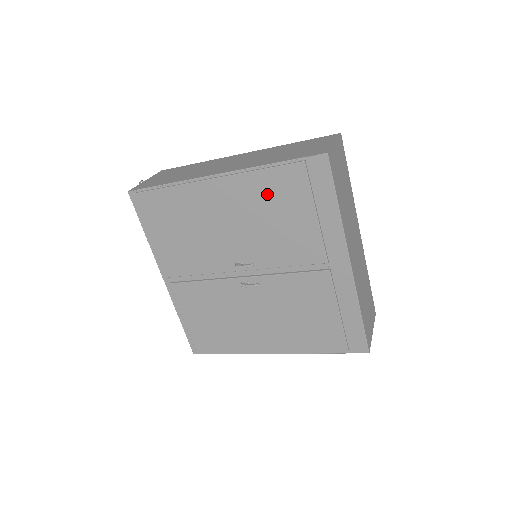
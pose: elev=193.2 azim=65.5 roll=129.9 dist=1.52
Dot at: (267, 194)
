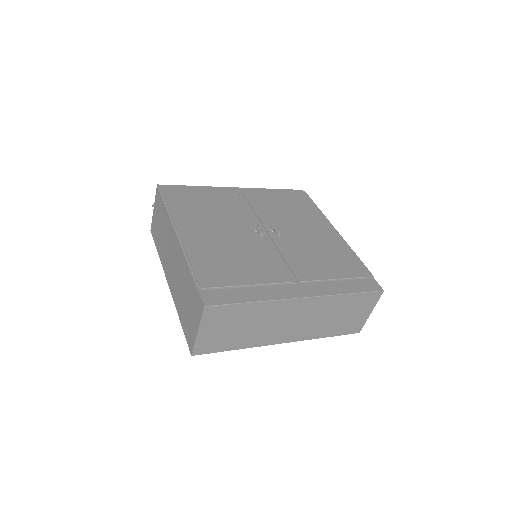
Dot at: occluded
